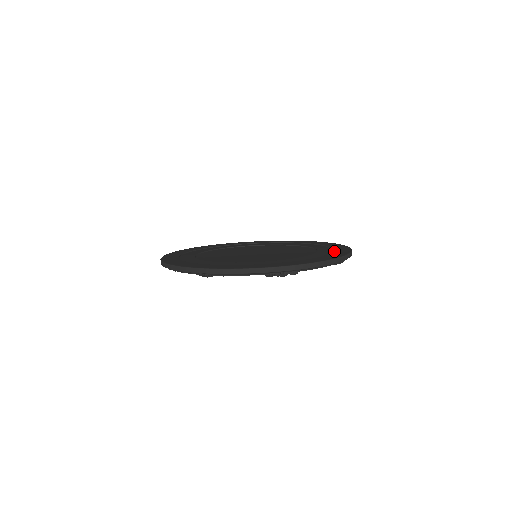
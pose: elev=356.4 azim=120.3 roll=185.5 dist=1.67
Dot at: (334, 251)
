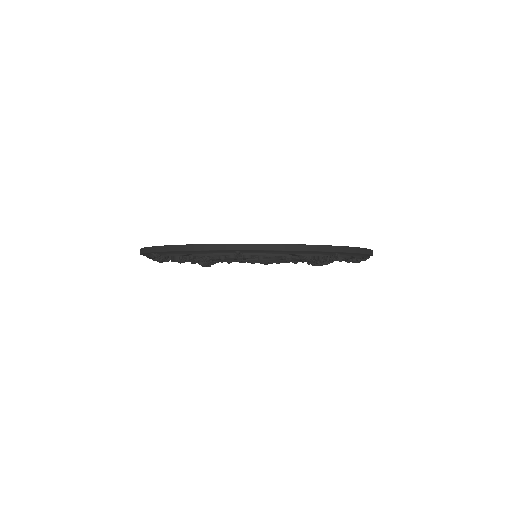
Dot at: occluded
